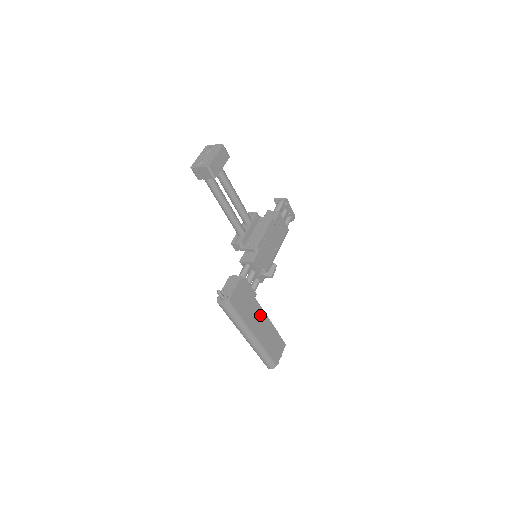
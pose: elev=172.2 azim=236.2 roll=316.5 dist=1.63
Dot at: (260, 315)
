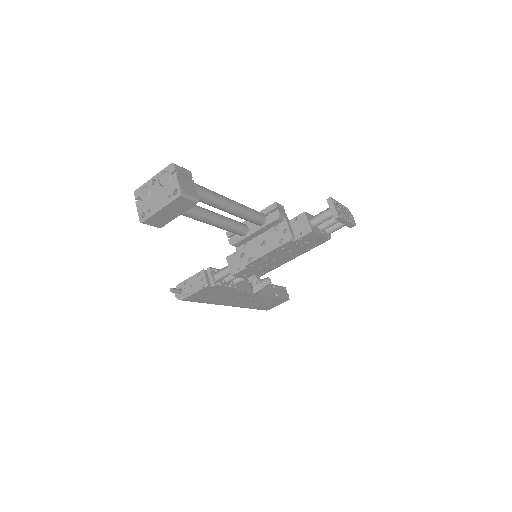
Dot at: (243, 296)
